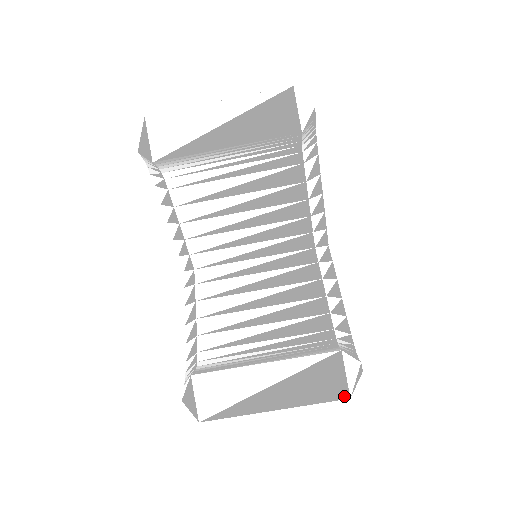
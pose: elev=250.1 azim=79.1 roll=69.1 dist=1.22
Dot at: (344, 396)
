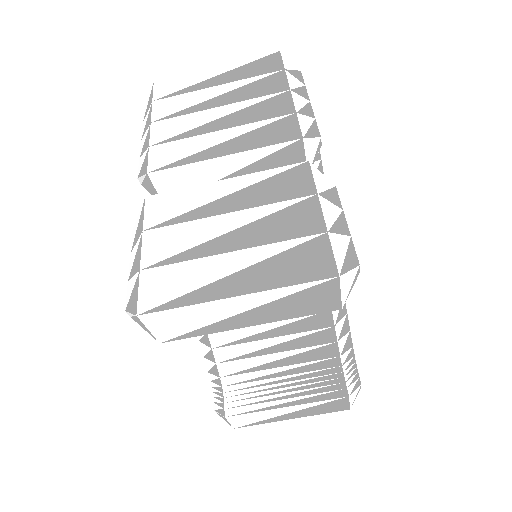
Dot at: (346, 409)
